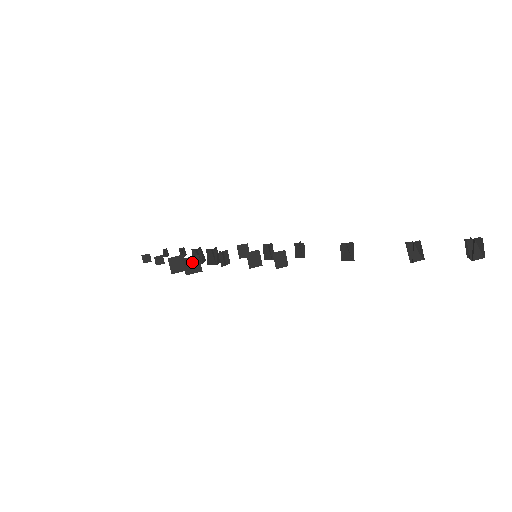
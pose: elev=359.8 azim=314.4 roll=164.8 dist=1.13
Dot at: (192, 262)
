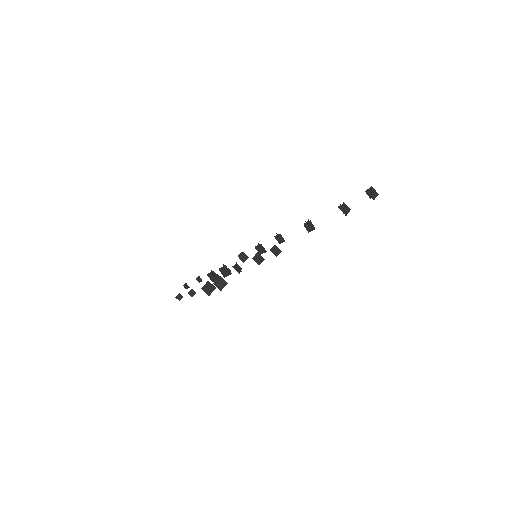
Dot at: (219, 282)
